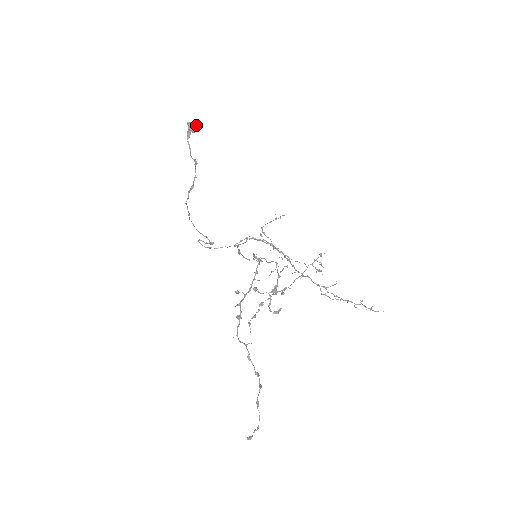
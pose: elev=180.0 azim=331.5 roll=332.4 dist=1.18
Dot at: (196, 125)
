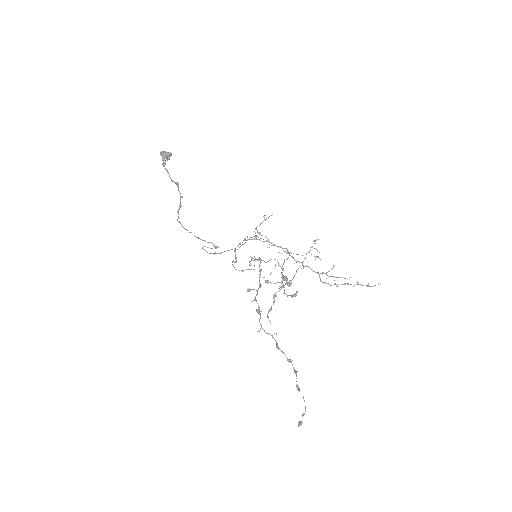
Dot at: (169, 152)
